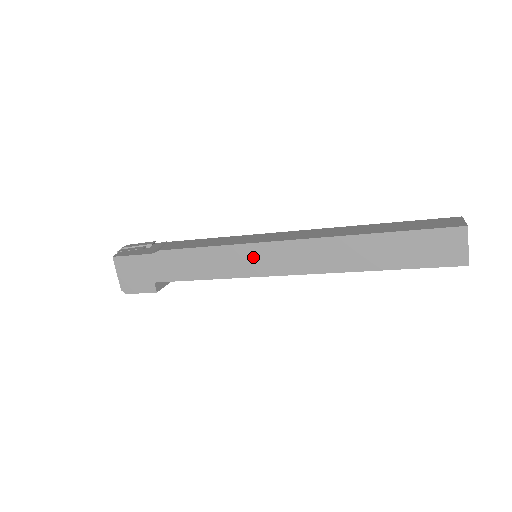
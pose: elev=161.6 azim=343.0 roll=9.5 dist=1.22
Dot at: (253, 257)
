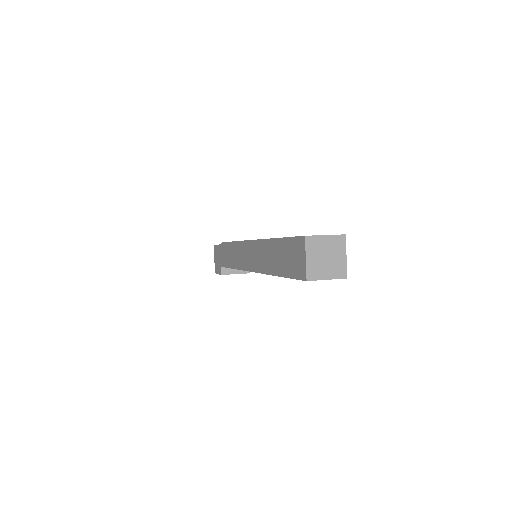
Dot at: (241, 253)
